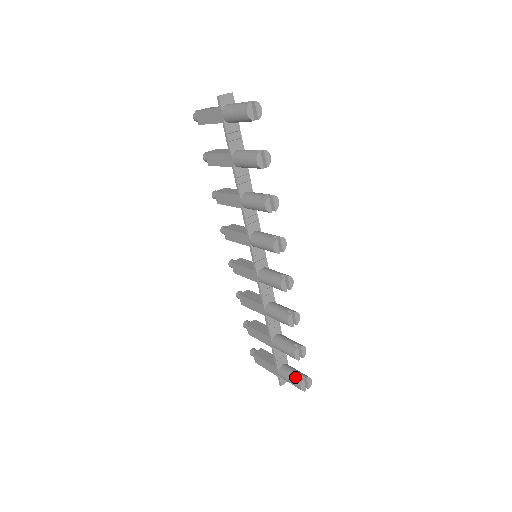
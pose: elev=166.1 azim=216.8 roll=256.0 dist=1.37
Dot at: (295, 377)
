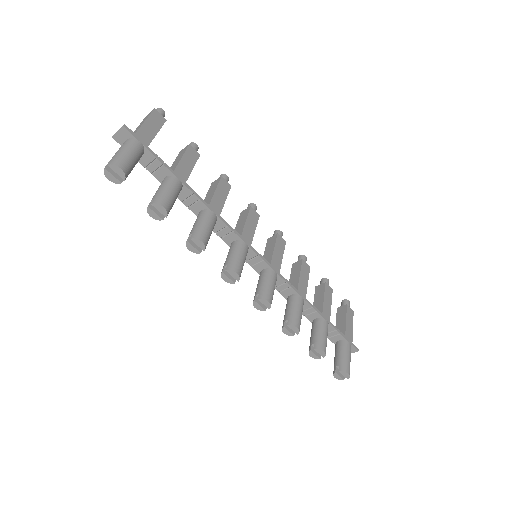
Dot at: (334, 364)
